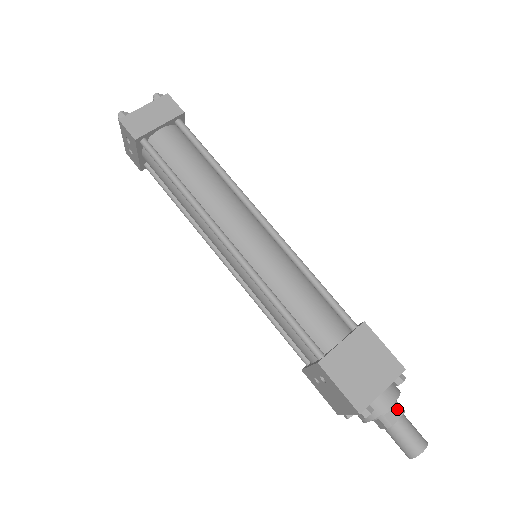
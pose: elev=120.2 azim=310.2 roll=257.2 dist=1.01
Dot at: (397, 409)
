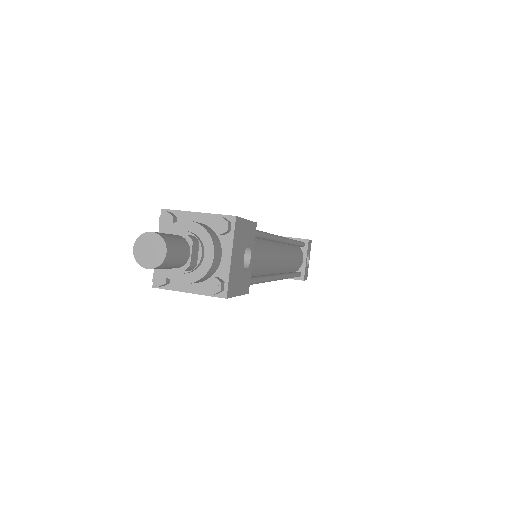
Dot at: (189, 235)
